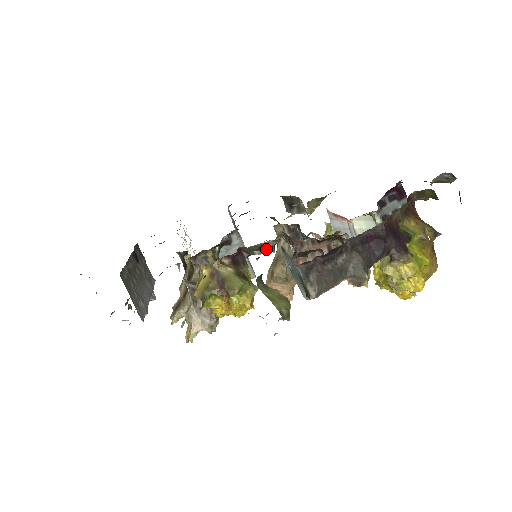
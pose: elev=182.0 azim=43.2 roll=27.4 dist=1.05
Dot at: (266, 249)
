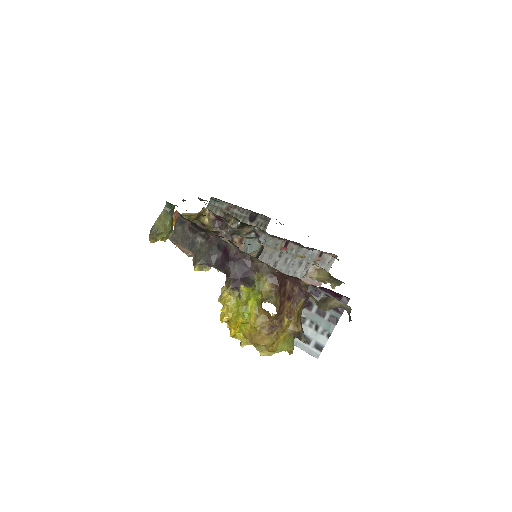
Dot at: (231, 232)
